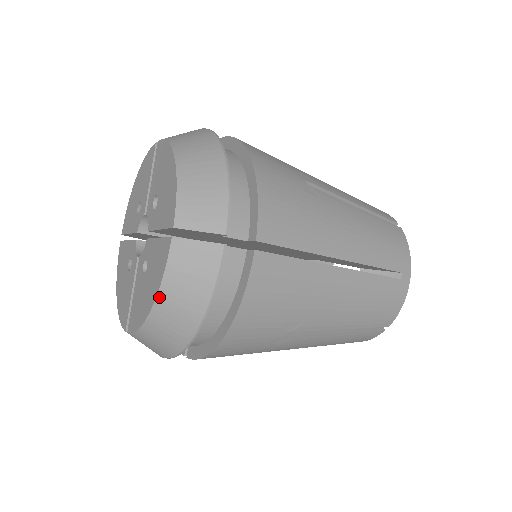
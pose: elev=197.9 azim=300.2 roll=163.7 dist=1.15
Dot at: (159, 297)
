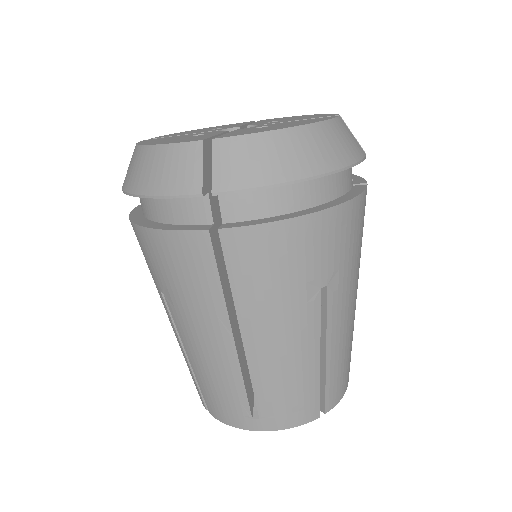
Dot at: (319, 124)
